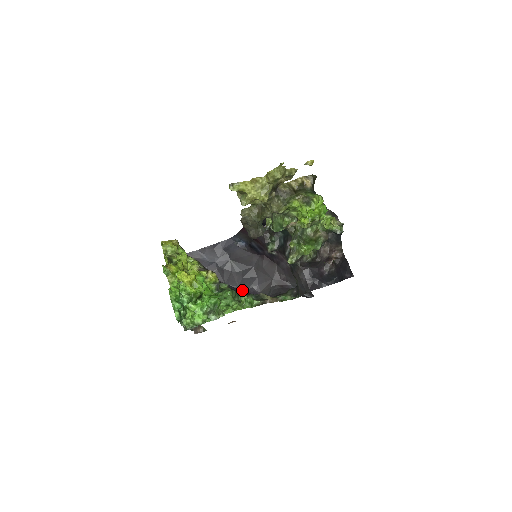
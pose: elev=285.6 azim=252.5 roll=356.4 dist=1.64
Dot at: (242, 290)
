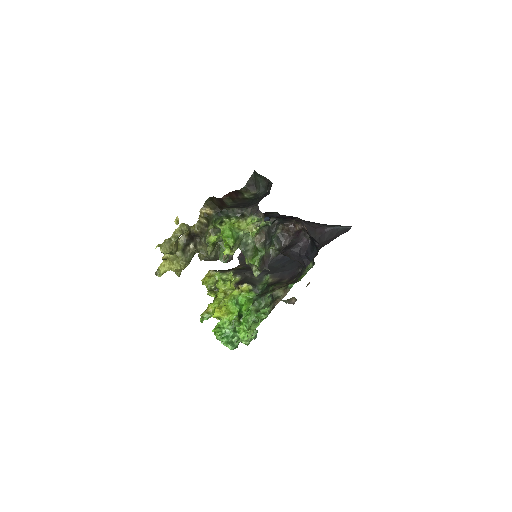
Dot at: occluded
